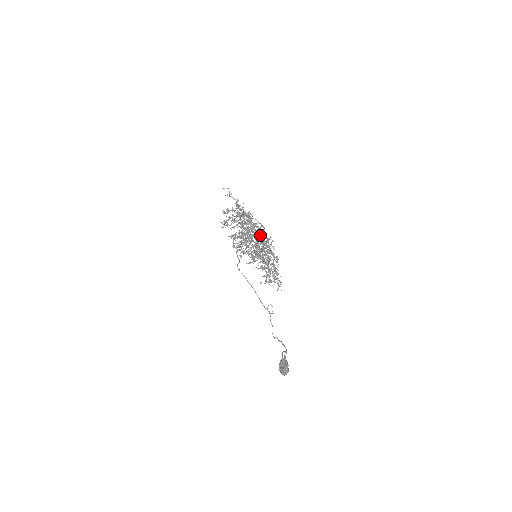
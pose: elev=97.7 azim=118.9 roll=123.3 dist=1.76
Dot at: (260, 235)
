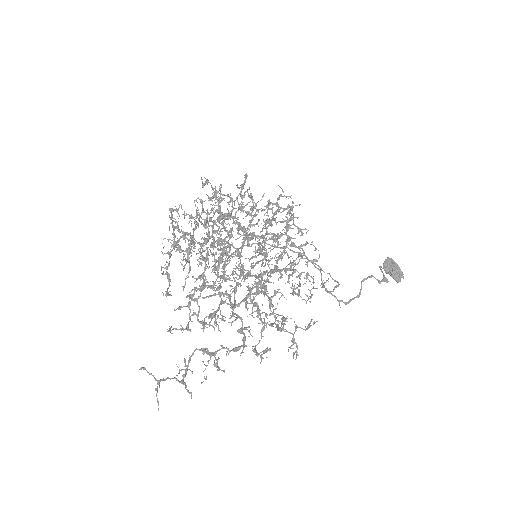
Dot at: occluded
